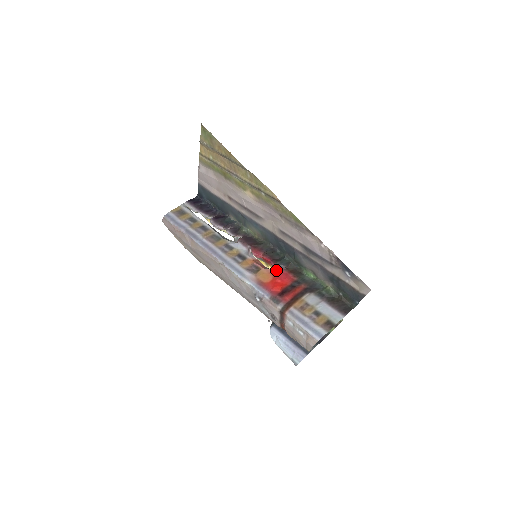
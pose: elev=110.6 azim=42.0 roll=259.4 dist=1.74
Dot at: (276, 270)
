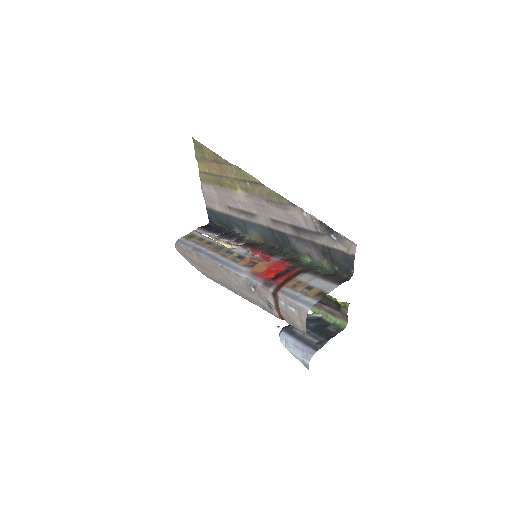
Dot at: (272, 261)
